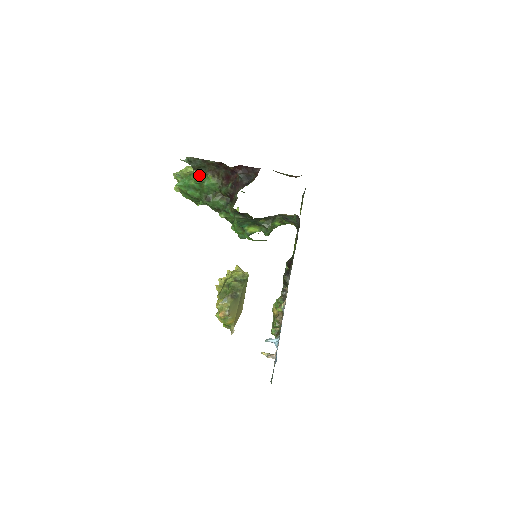
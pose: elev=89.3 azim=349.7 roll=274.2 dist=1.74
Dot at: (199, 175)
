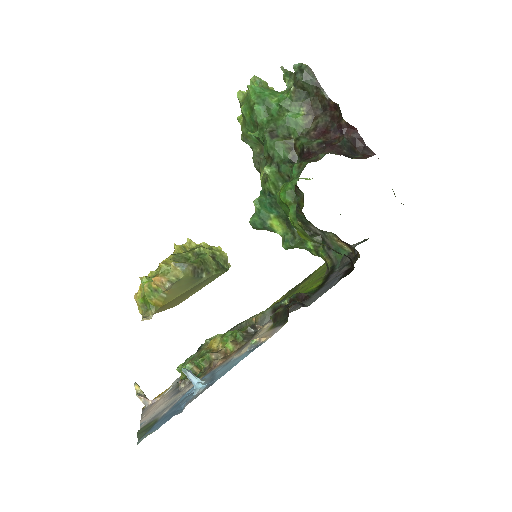
Dot at: (292, 97)
